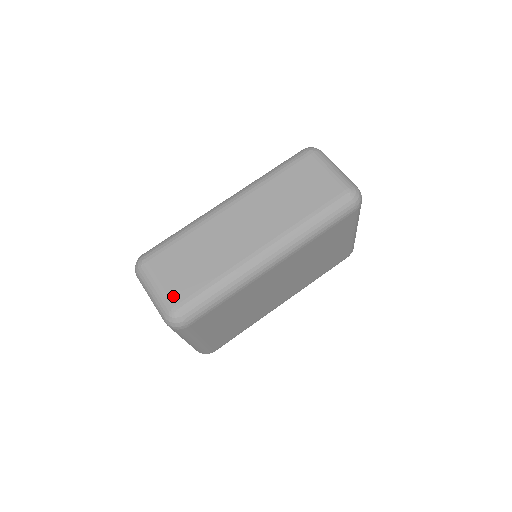
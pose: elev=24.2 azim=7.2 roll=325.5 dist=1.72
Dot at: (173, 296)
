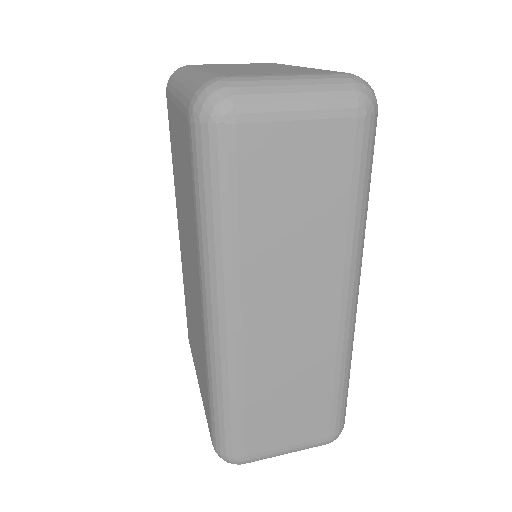
Dot at: (316, 437)
